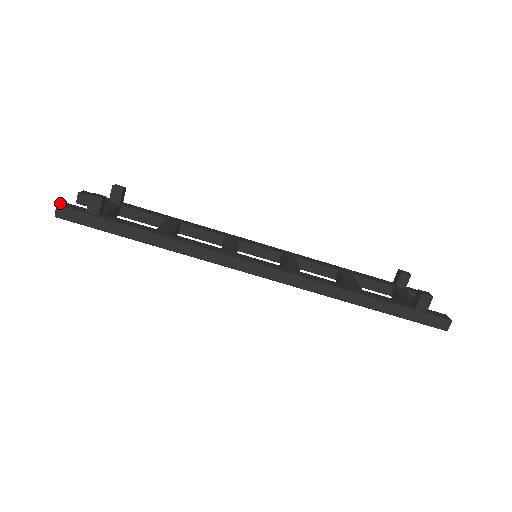
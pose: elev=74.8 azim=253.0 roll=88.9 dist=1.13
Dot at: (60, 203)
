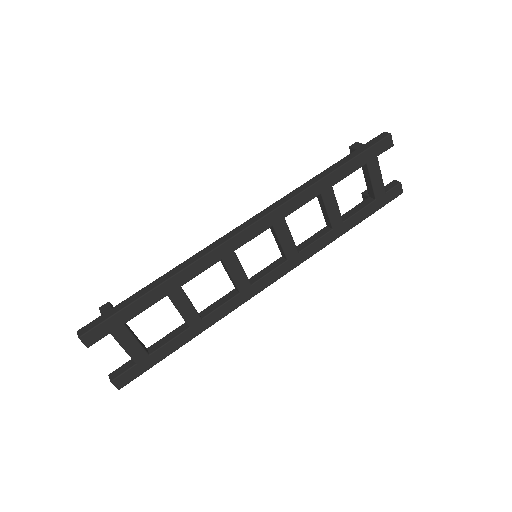
Dot at: occluded
